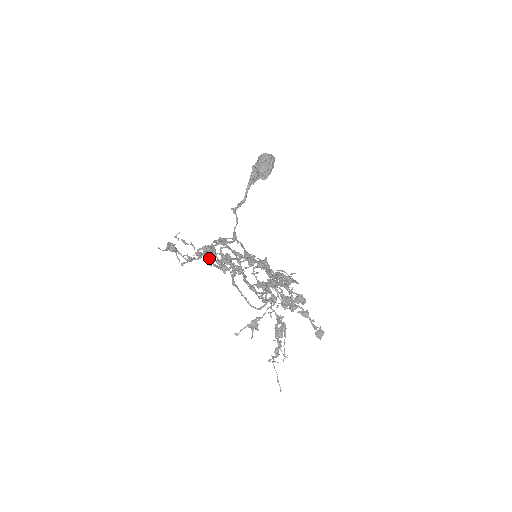
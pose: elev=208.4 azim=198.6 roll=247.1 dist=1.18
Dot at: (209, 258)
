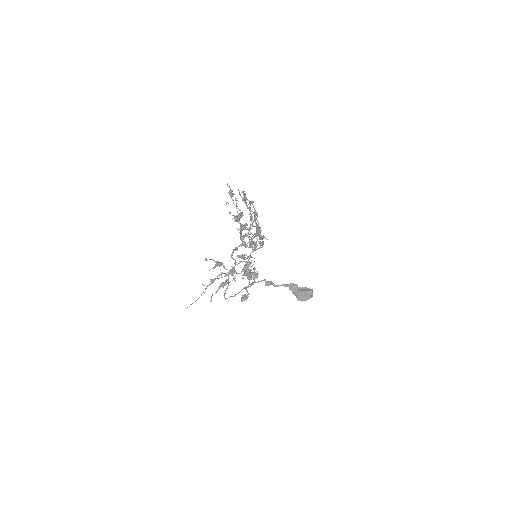
Dot at: (238, 218)
